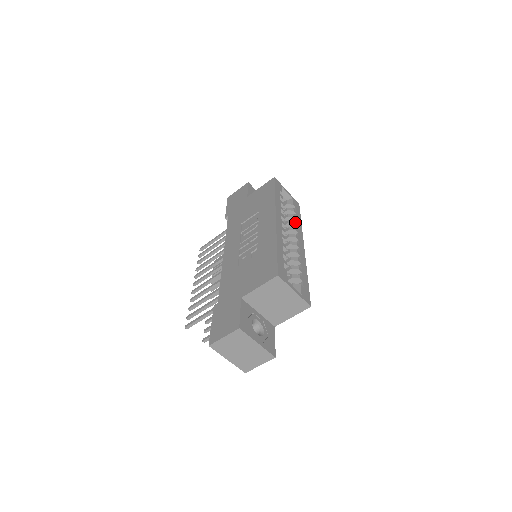
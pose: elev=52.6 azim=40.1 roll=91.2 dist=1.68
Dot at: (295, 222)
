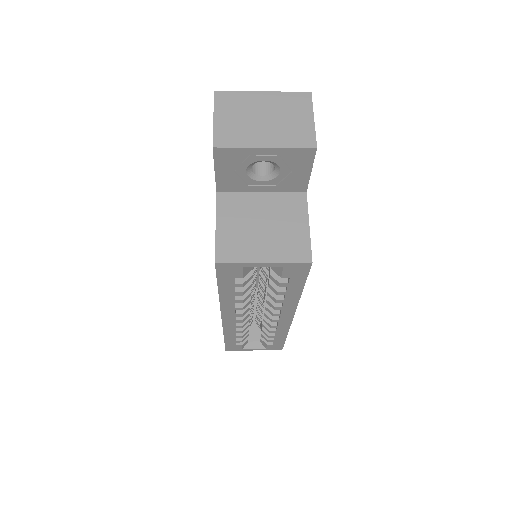
Dot at: (278, 300)
